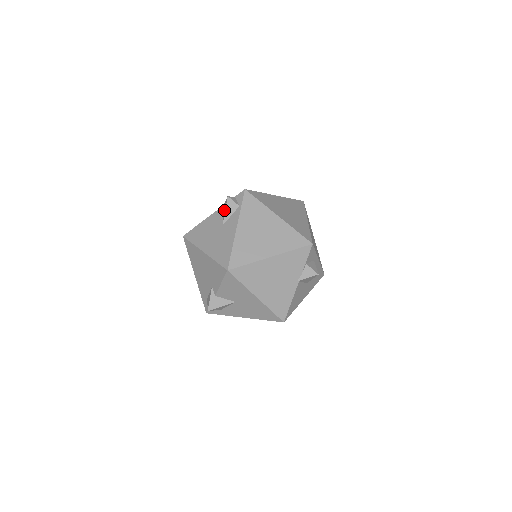
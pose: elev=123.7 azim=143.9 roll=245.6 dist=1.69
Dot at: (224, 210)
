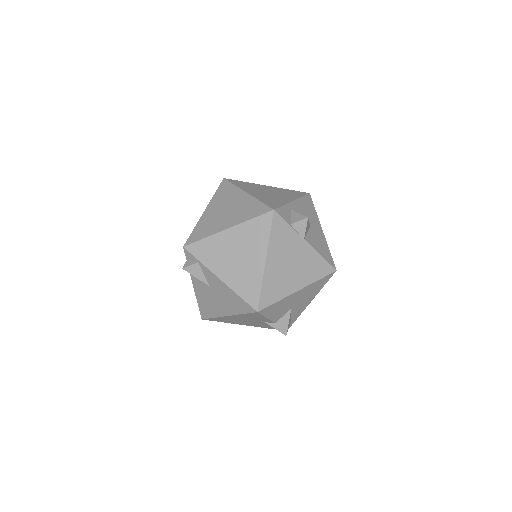
Dot at: occluded
